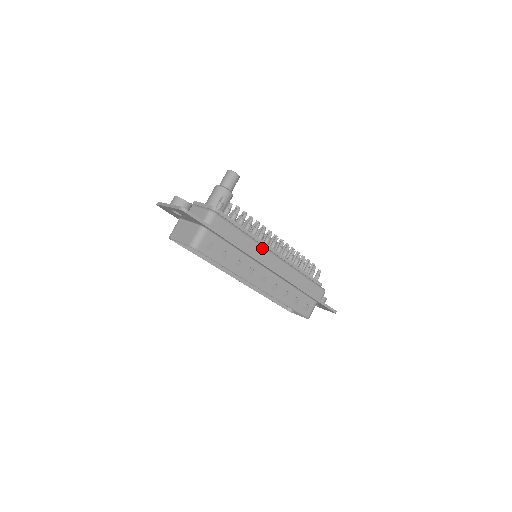
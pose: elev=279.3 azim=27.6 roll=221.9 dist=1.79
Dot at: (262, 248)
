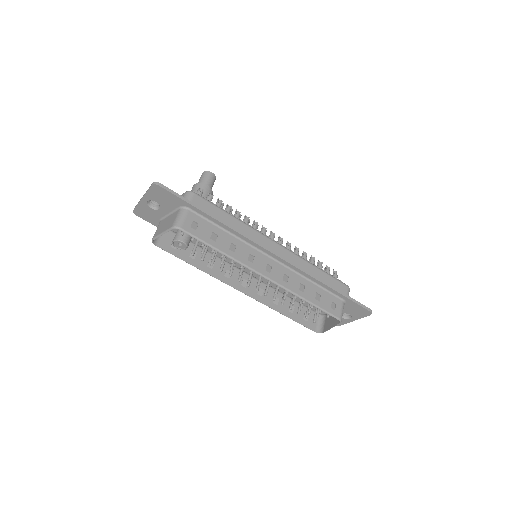
Dot at: (257, 232)
